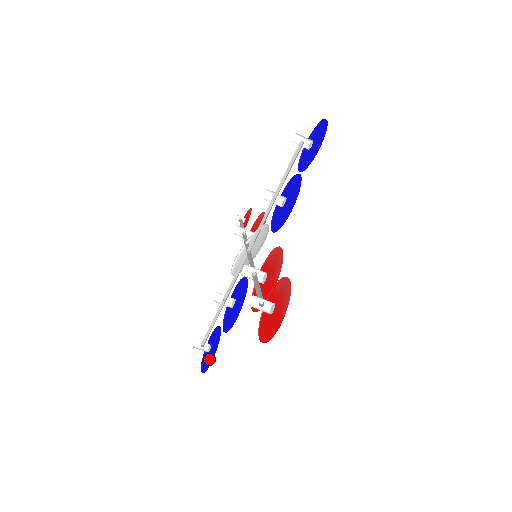
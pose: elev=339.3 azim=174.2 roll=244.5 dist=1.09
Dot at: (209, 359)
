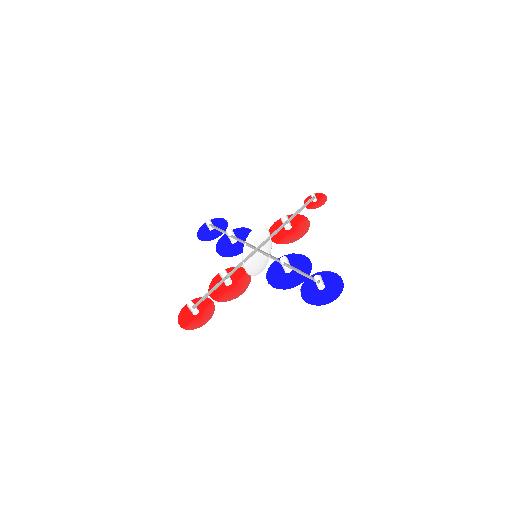
Dot at: (205, 234)
